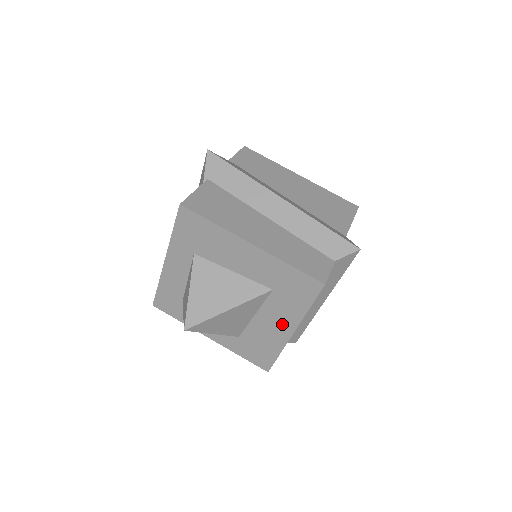
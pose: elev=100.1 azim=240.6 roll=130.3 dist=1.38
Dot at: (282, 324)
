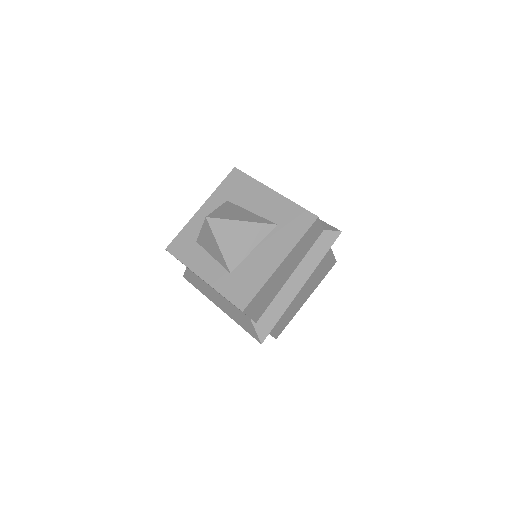
Dot at: (274, 255)
